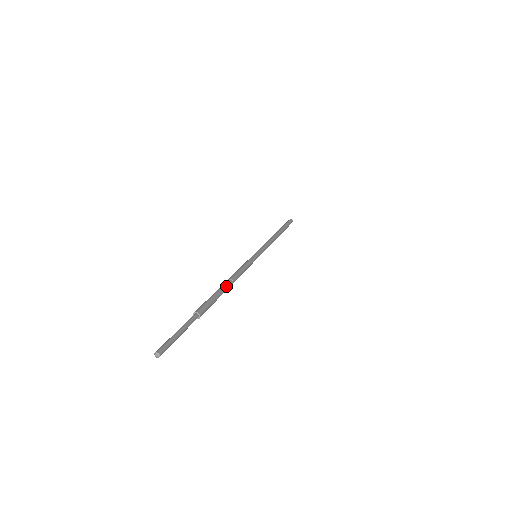
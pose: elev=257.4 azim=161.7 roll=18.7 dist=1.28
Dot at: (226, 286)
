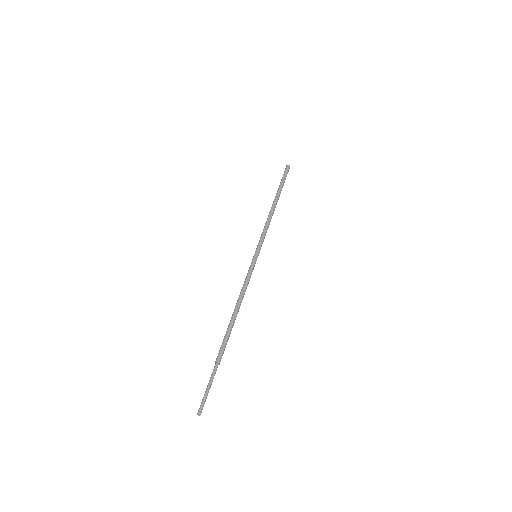
Dot at: occluded
